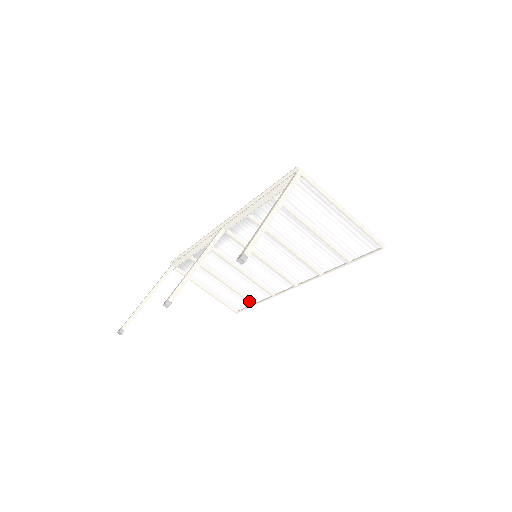
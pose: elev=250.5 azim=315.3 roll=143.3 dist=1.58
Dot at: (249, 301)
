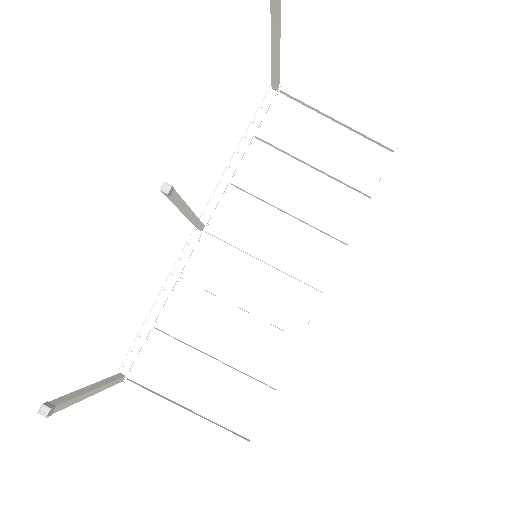
Dot at: (266, 386)
